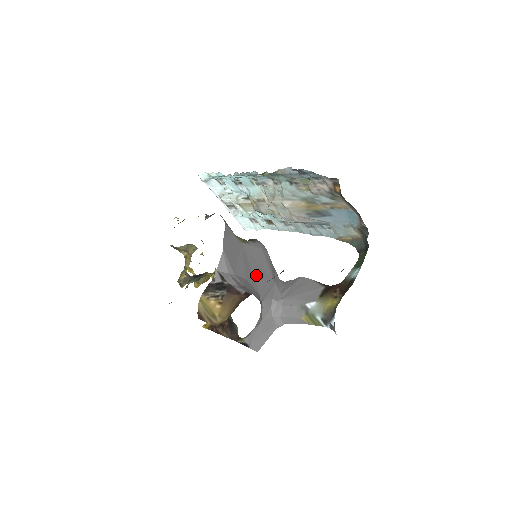
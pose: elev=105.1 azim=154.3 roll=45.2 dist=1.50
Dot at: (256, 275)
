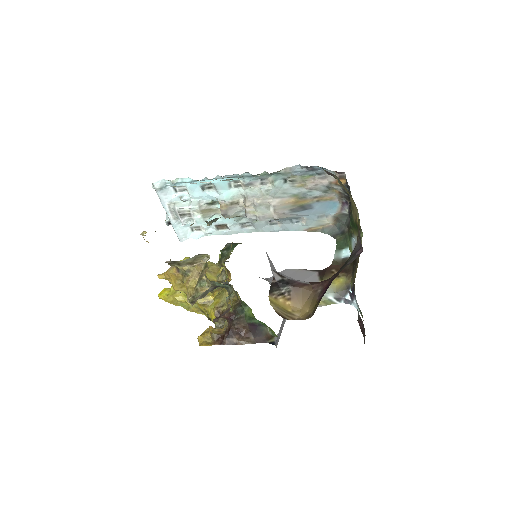
Dot at: occluded
